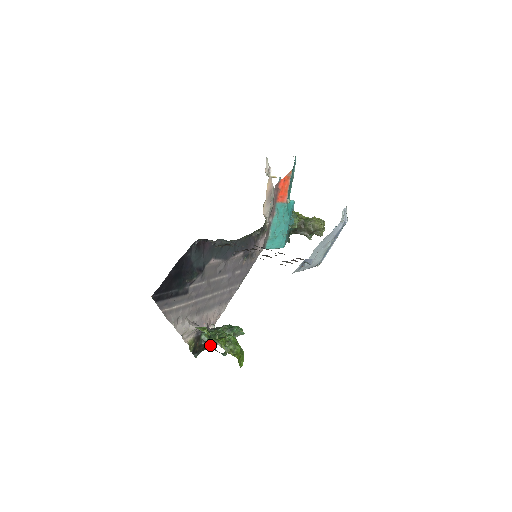
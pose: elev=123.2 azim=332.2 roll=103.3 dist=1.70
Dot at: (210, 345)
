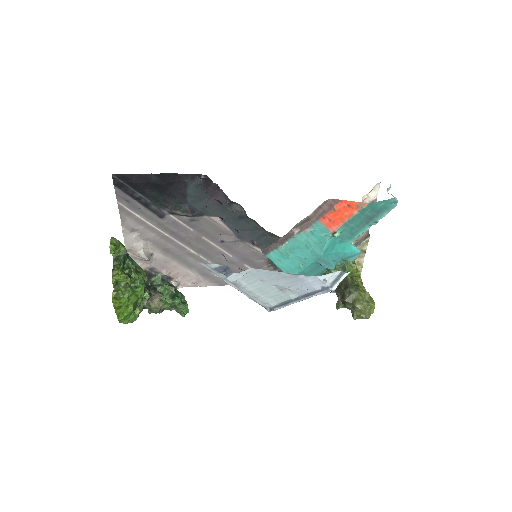
Dot at: occluded
